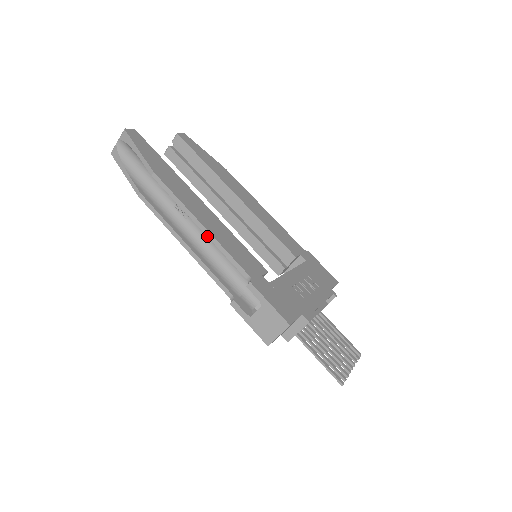
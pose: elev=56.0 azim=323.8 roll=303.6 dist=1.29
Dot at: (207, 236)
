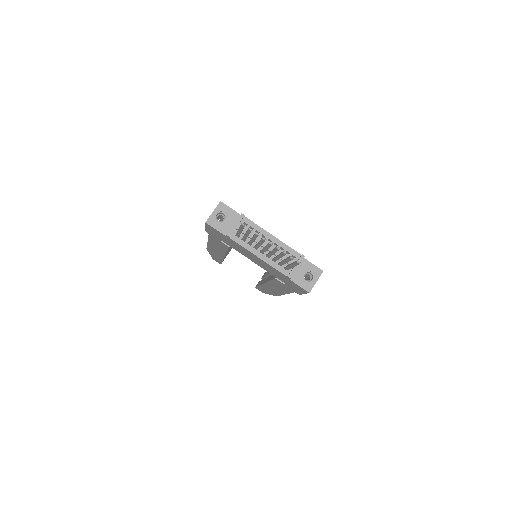
Dot at: occluded
